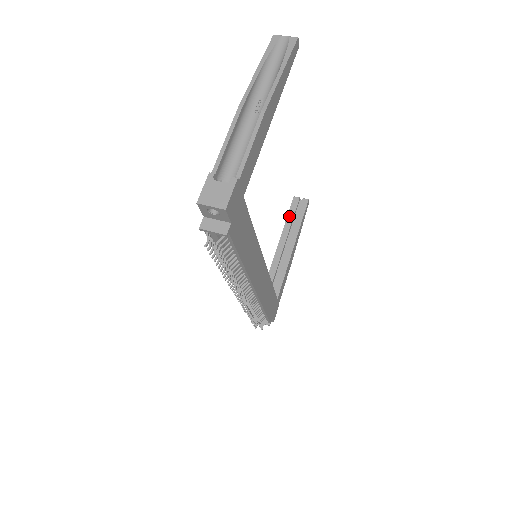
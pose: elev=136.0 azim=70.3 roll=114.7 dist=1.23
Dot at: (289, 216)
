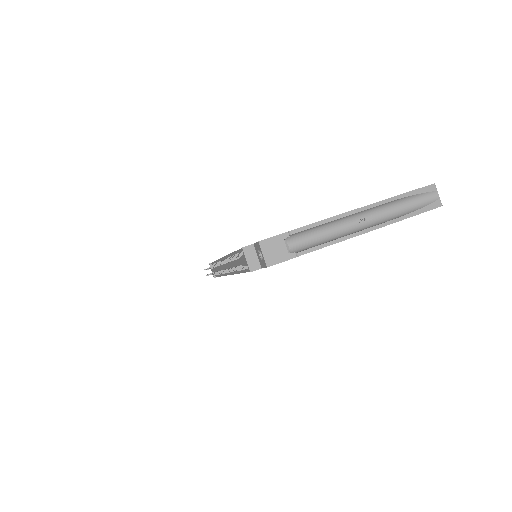
Dot at: occluded
